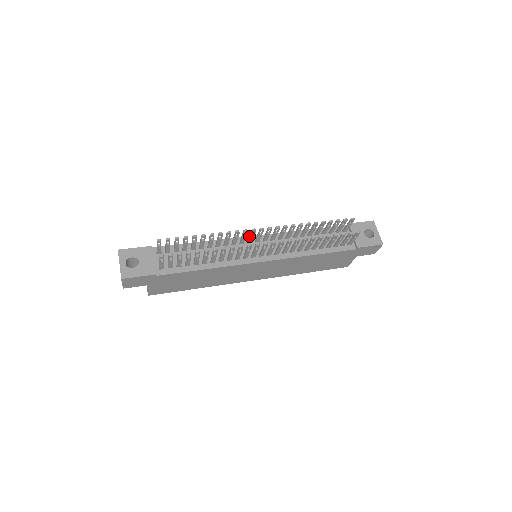
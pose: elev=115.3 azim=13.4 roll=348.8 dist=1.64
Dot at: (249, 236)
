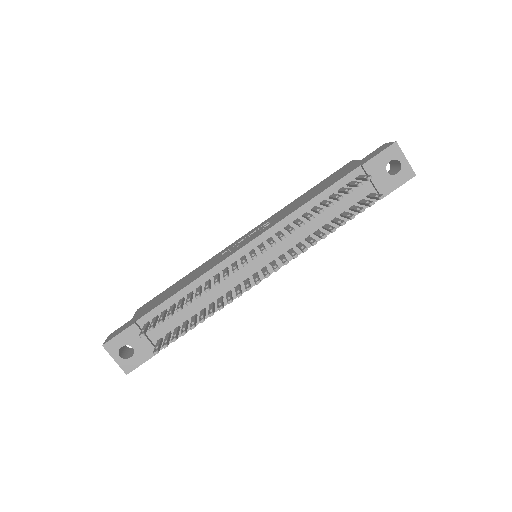
Dot at: occluded
